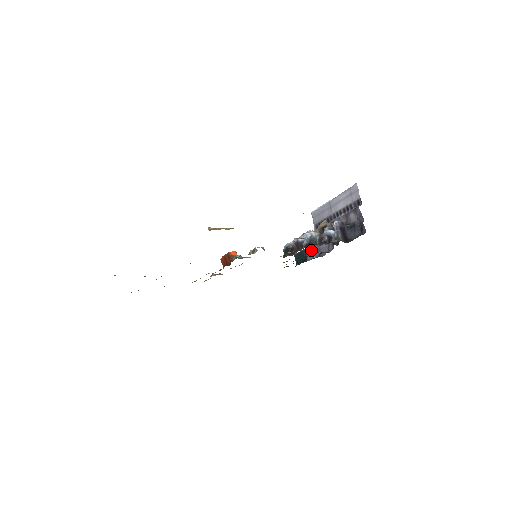
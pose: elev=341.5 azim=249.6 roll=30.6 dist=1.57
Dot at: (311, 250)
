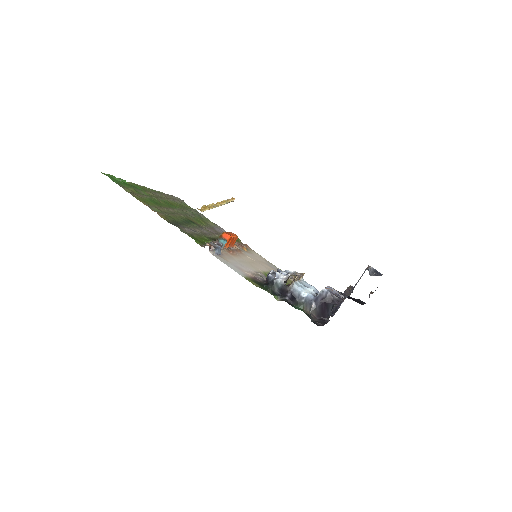
Dot at: occluded
